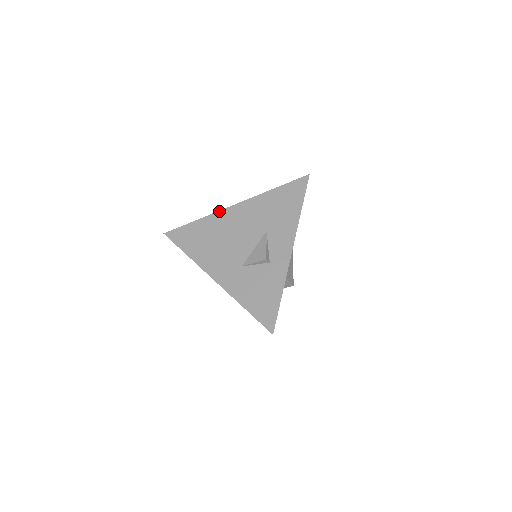
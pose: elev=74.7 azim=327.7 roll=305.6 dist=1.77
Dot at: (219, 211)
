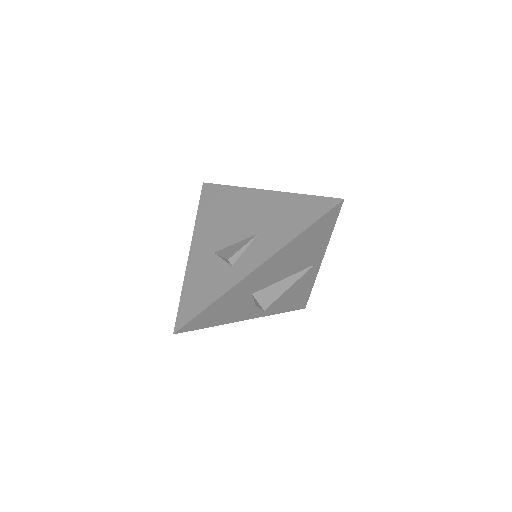
Dot at: (249, 188)
